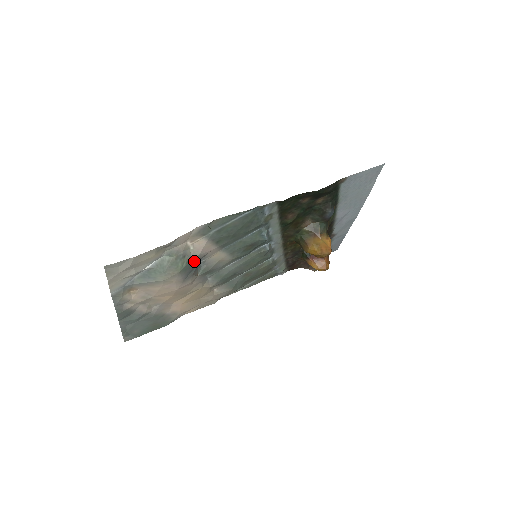
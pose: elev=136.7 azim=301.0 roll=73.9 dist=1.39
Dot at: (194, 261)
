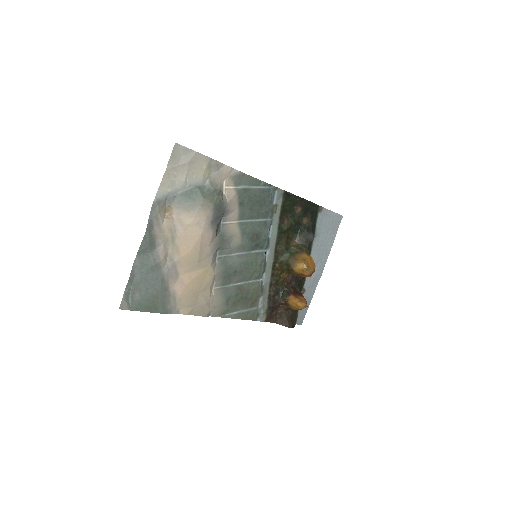
Dot at: (223, 208)
